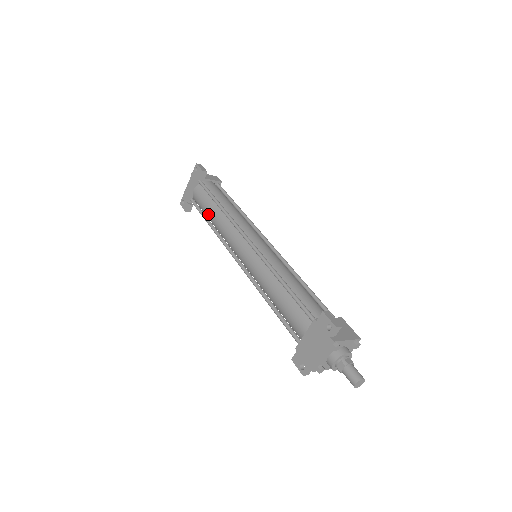
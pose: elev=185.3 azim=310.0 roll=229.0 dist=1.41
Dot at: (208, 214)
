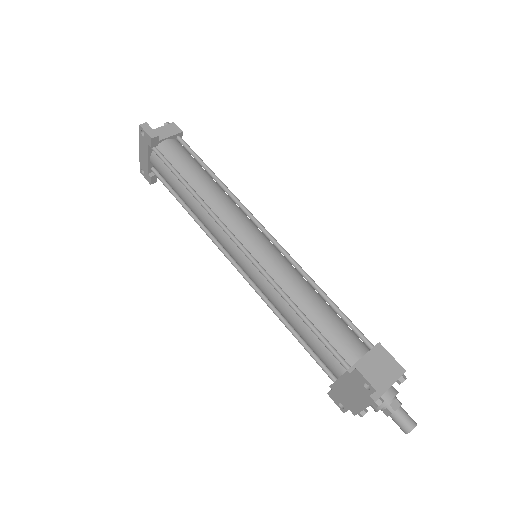
Dot at: (180, 197)
